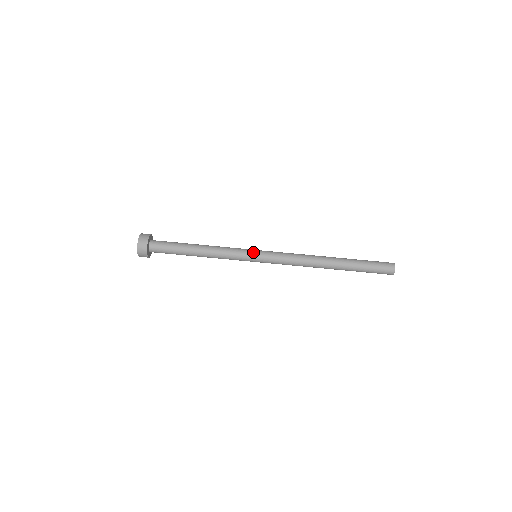
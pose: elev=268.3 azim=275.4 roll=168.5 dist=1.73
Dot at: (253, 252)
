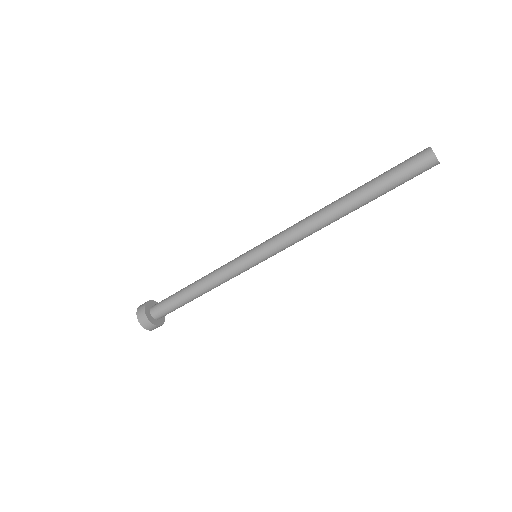
Dot at: (253, 264)
